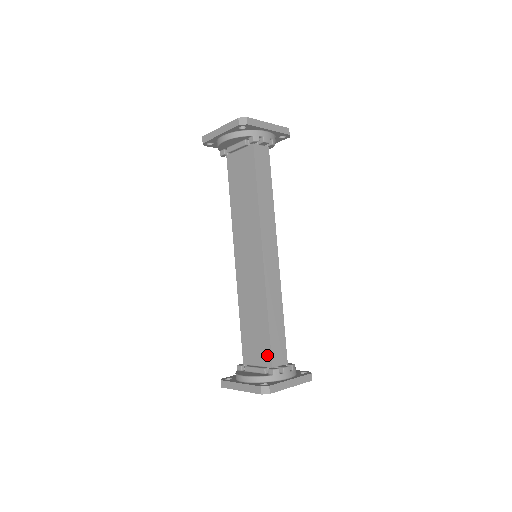
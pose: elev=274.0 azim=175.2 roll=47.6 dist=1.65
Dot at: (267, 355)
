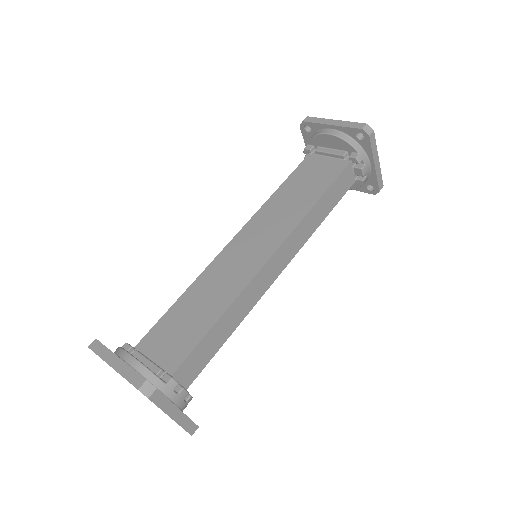
Dot at: (178, 357)
